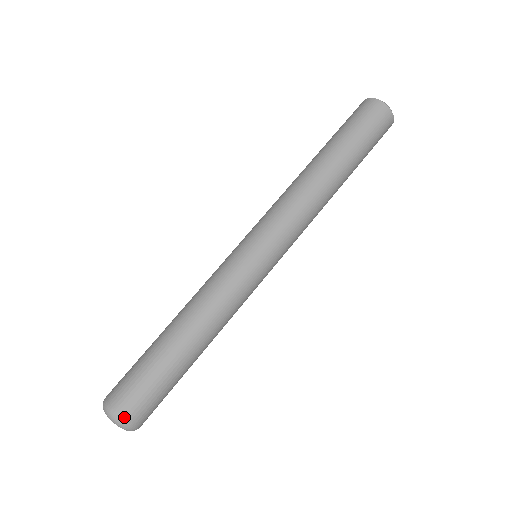
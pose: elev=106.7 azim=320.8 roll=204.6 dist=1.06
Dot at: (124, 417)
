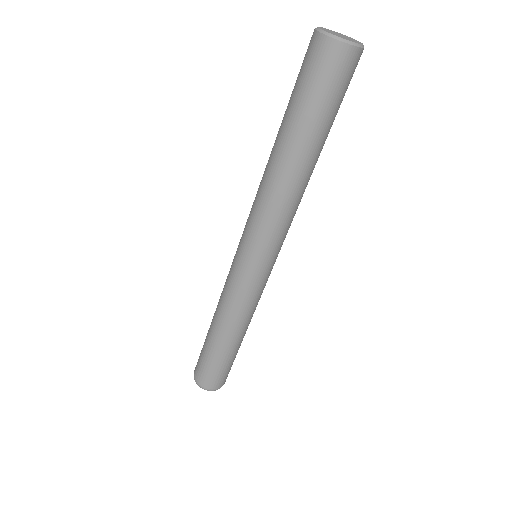
Dot at: (220, 387)
